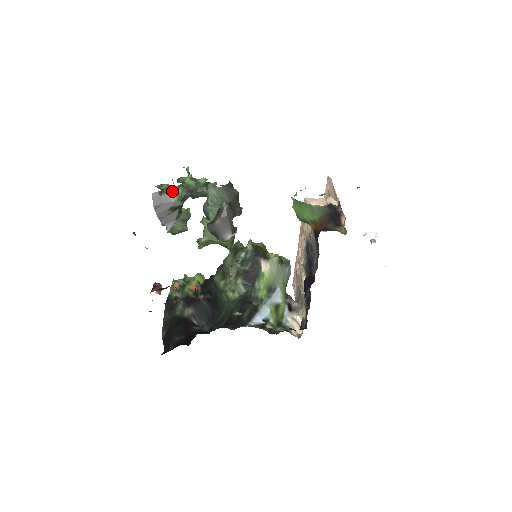
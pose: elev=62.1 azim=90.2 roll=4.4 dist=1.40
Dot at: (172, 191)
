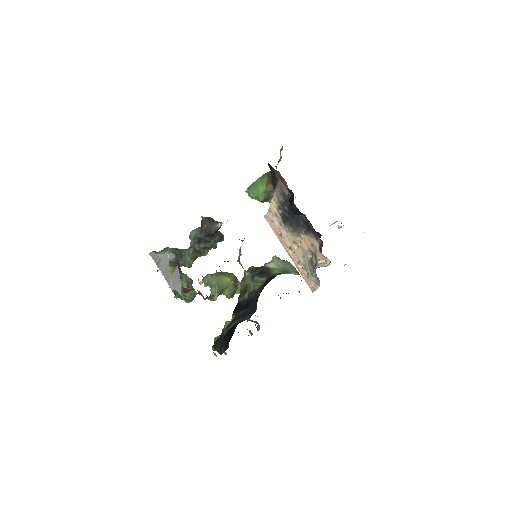
Dot at: (164, 250)
